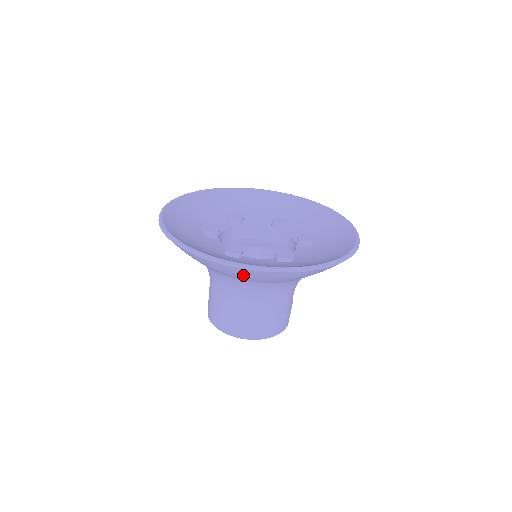
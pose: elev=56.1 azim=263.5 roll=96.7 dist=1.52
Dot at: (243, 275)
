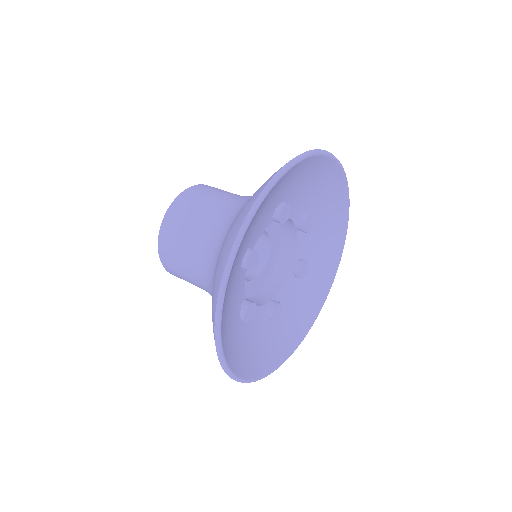
Dot at: occluded
